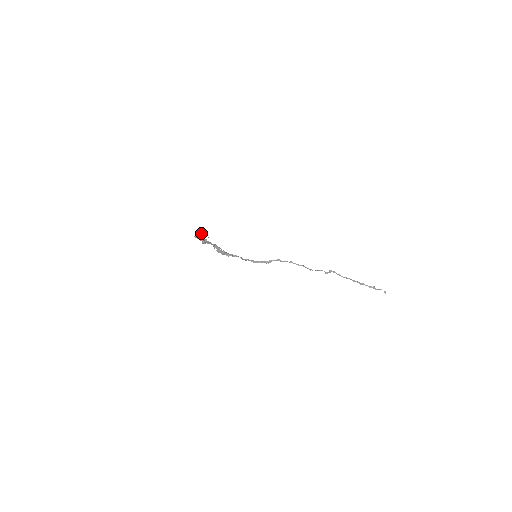
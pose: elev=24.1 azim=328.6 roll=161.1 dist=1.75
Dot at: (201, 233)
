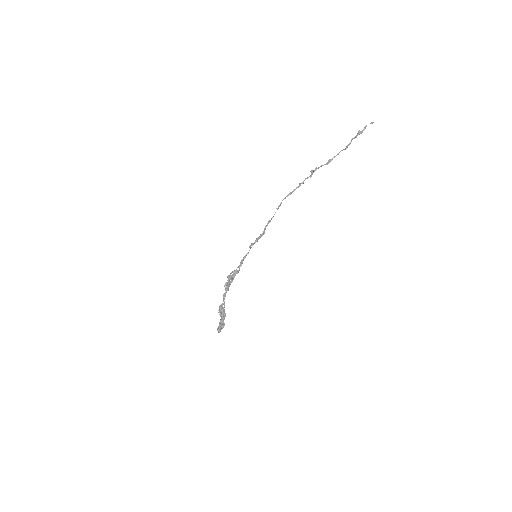
Dot at: (221, 329)
